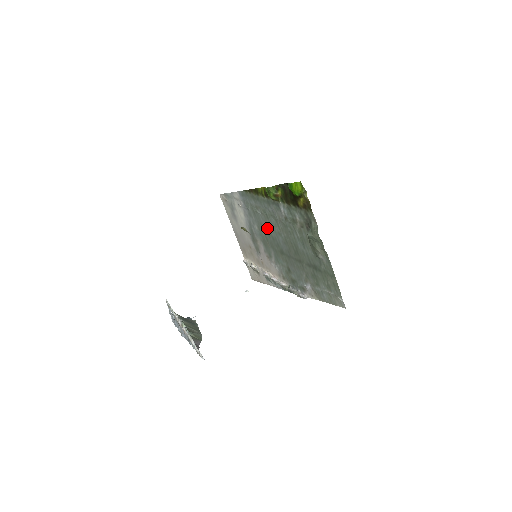
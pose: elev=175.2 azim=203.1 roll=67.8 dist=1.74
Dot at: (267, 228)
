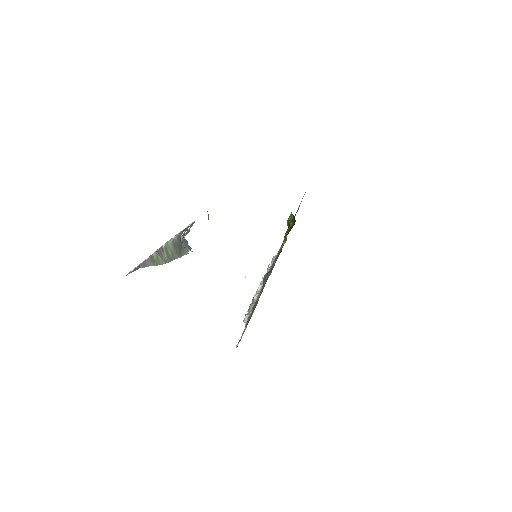
Dot at: occluded
